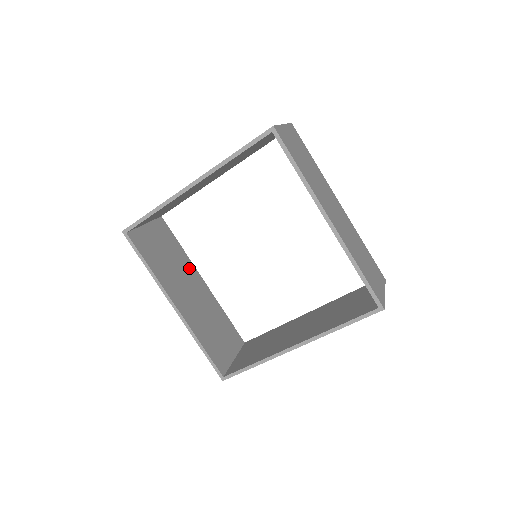
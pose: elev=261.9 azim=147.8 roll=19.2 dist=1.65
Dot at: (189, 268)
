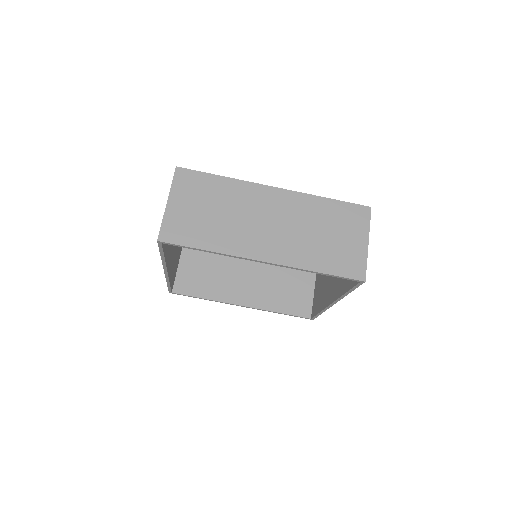
Dot at: (233, 257)
